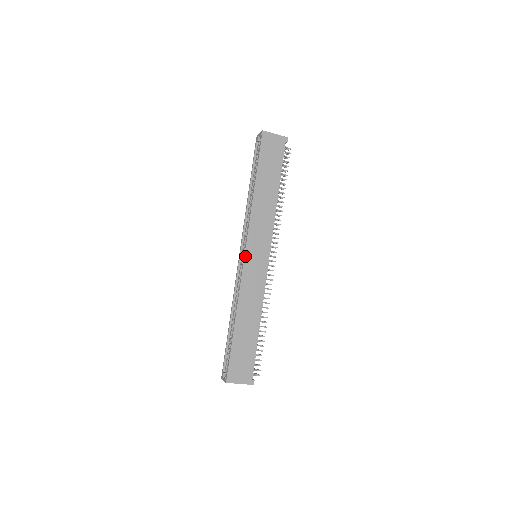
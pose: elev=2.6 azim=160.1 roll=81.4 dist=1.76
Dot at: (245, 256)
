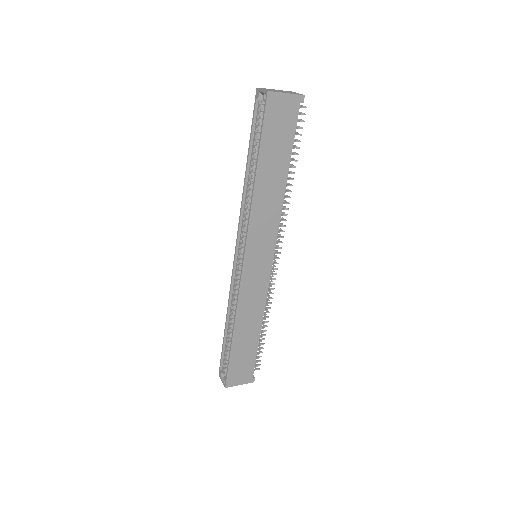
Dot at: (243, 265)
